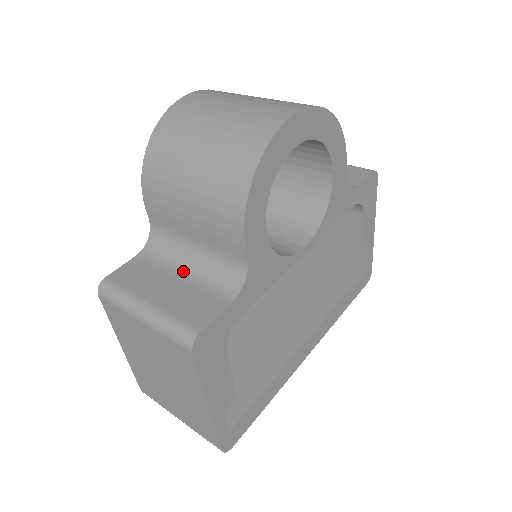
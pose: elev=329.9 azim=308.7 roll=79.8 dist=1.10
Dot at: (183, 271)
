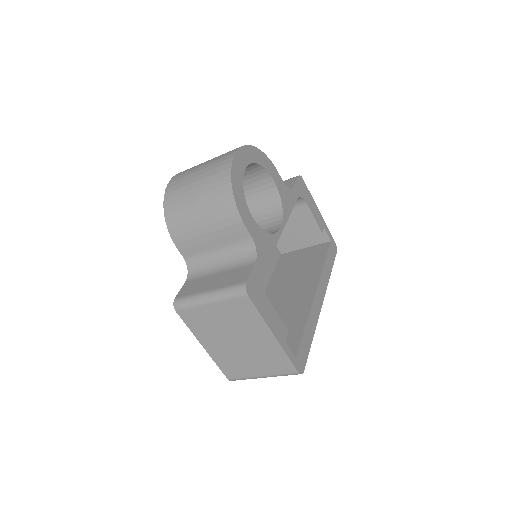
Dot at: (218, 270)
